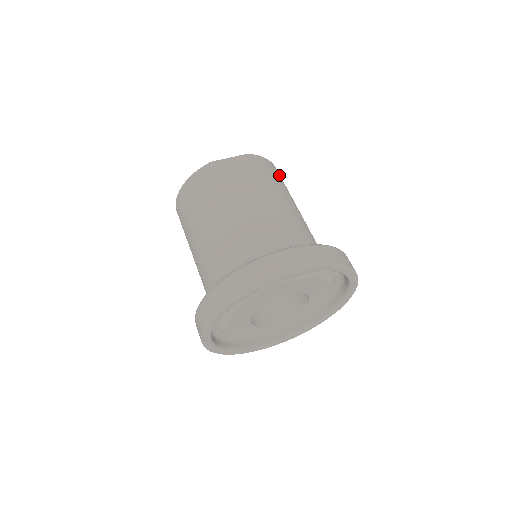
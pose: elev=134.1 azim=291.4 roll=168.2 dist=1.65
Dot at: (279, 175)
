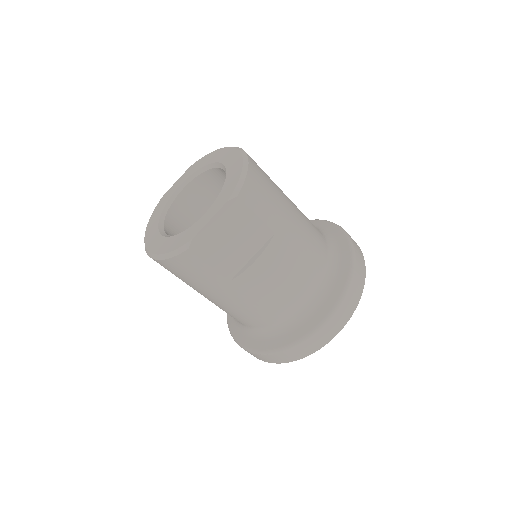
Dot at: (261, 180)
